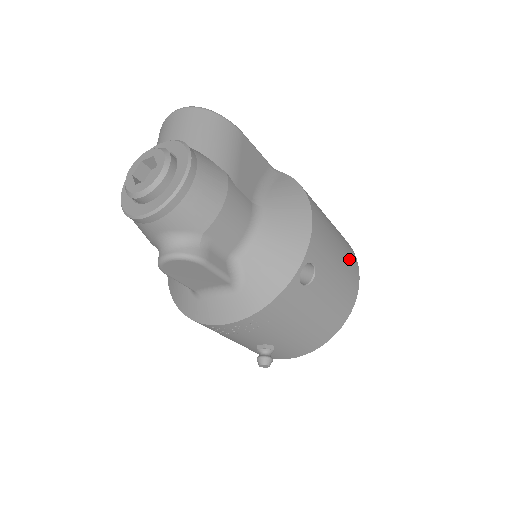
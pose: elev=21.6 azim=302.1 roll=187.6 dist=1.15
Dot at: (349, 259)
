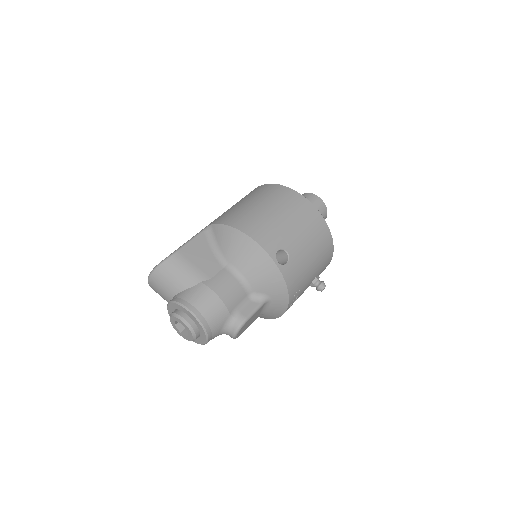
Dot at: (288, 203)
